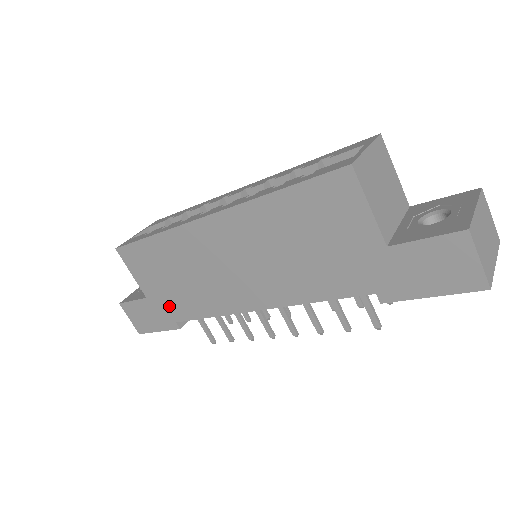
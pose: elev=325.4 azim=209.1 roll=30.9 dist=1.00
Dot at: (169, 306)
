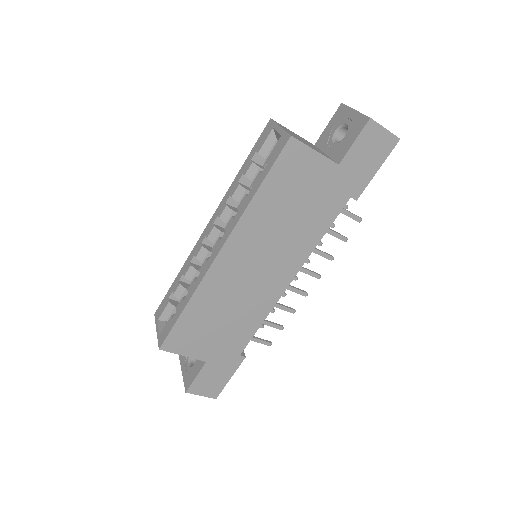
Dot at: (228, 348)
